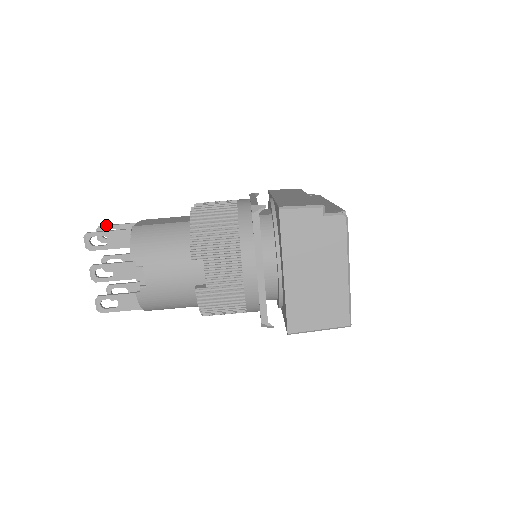
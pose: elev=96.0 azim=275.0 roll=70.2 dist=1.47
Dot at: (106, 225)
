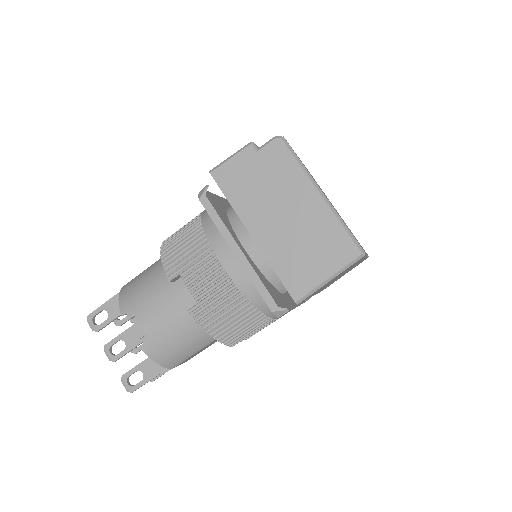
Dot at: occluded
